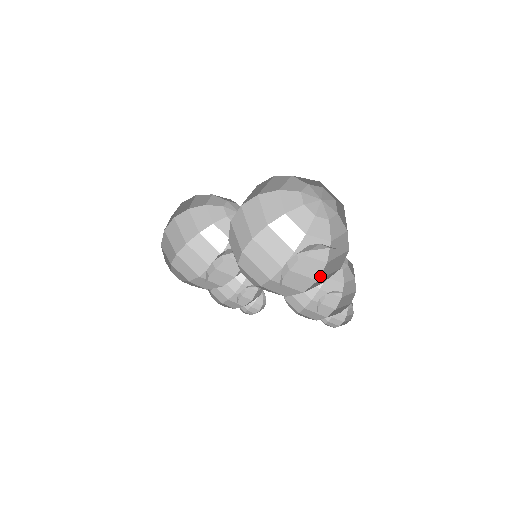
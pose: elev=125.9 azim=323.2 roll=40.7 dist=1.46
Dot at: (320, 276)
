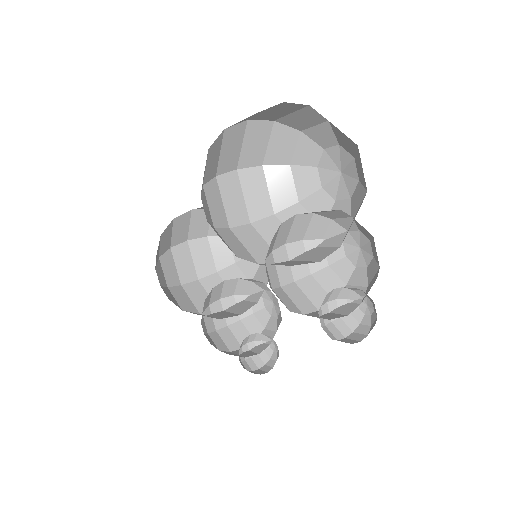
Dot at: (325, 256)
